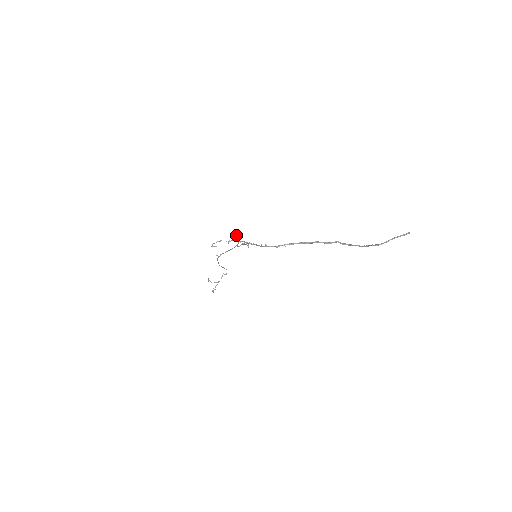
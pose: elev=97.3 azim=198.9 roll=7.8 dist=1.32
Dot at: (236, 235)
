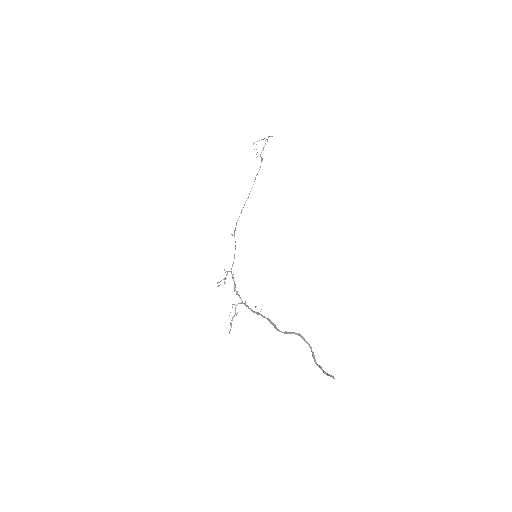
Dot at: occluded
